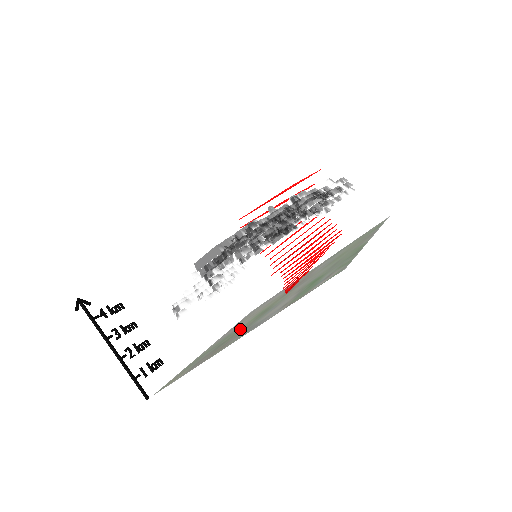
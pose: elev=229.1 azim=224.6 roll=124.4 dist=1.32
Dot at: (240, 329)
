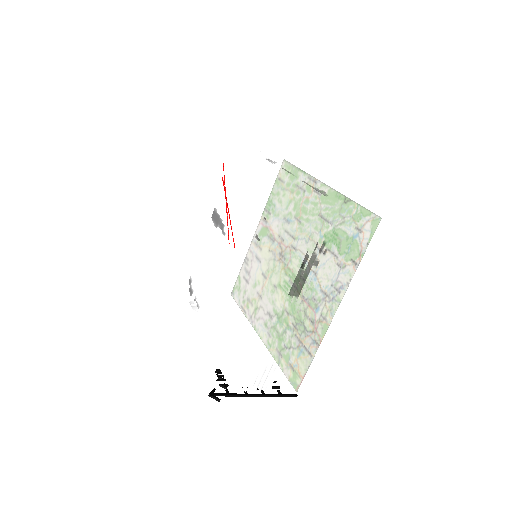
Dot at: occluded
